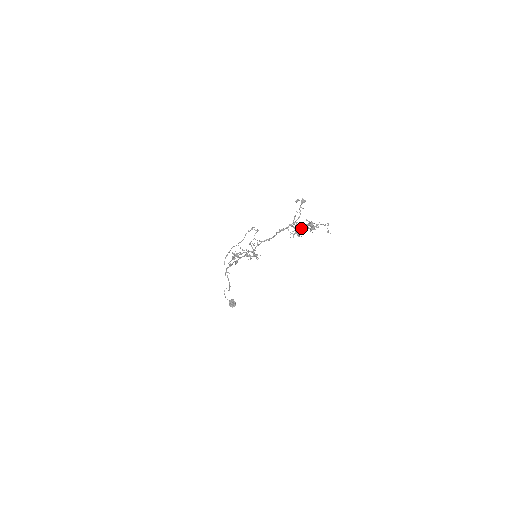
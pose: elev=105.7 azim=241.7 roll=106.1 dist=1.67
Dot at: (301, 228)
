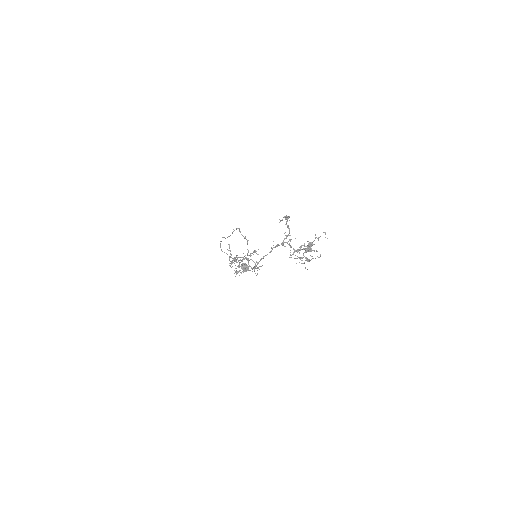
Dot at: (302, 260)
